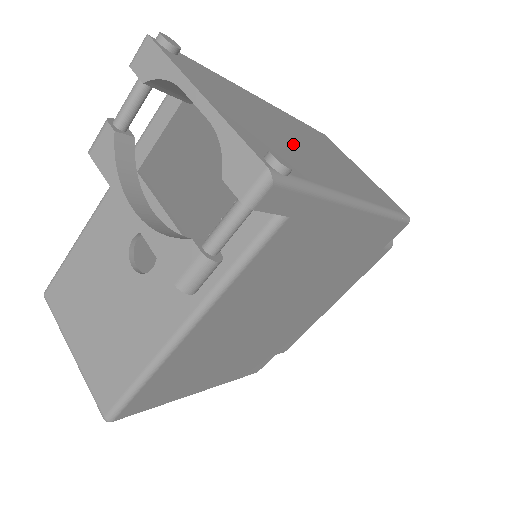
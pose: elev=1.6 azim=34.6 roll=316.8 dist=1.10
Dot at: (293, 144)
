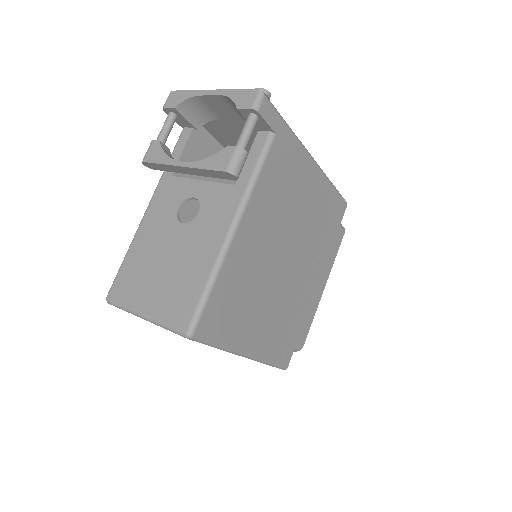
Dot at: occluded
